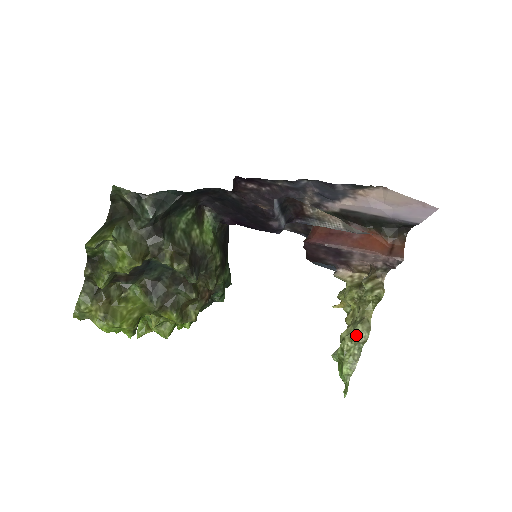
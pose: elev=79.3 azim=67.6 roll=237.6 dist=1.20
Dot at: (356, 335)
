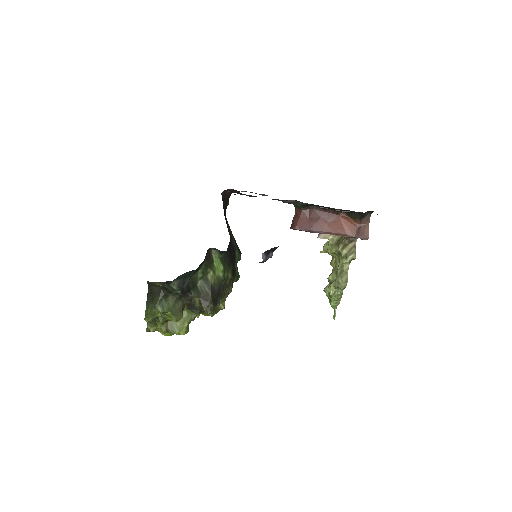
Dot at: (338, 285)
